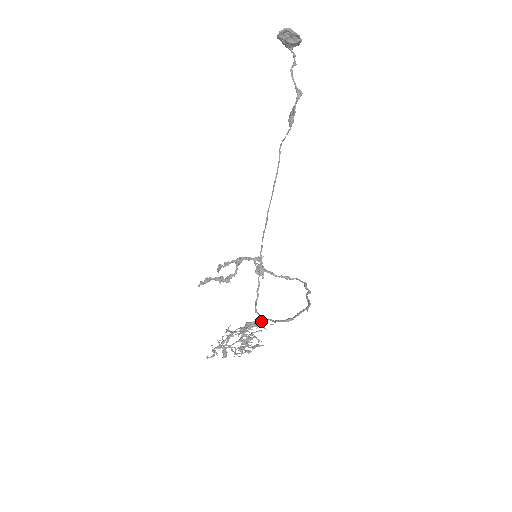
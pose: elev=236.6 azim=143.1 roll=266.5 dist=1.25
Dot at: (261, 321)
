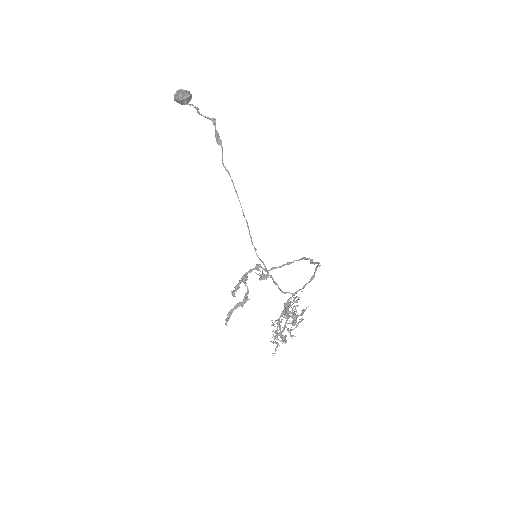
Dot at: (293, 294)
